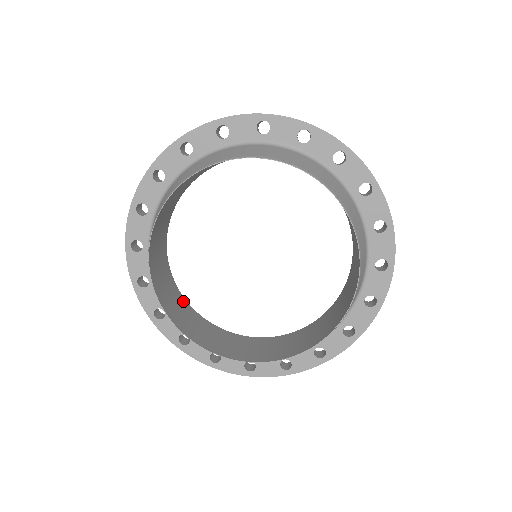
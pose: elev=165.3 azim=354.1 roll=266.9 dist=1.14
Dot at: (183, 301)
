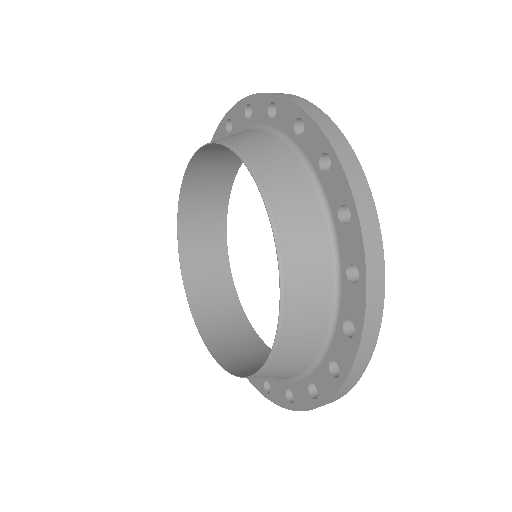
Dot at: (226, 276)
